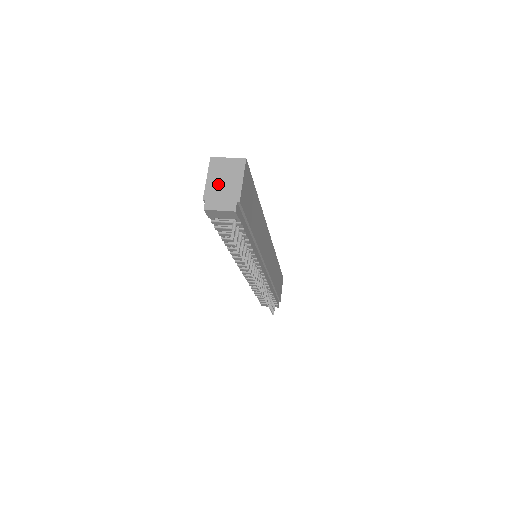
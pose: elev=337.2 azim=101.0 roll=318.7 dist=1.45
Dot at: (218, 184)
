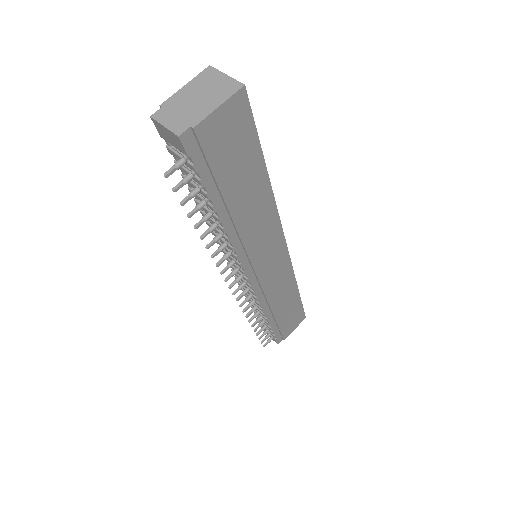
Dot at: (190, 97)
